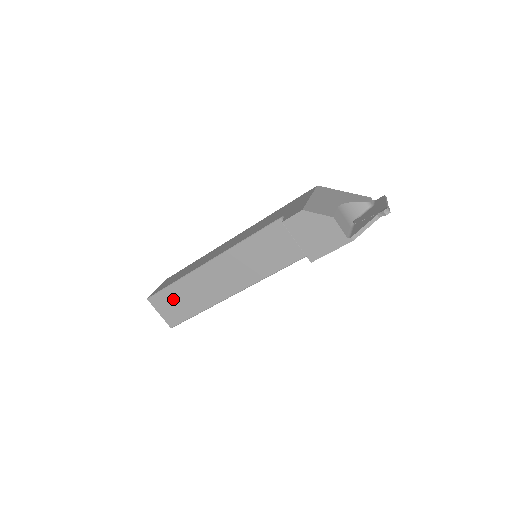
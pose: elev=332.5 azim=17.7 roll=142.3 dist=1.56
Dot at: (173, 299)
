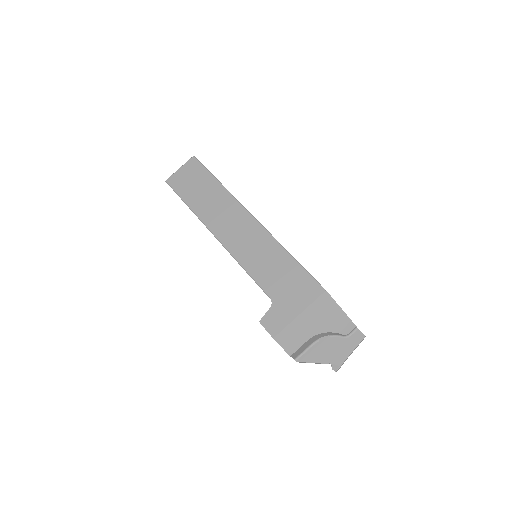
Dot at: occluded
